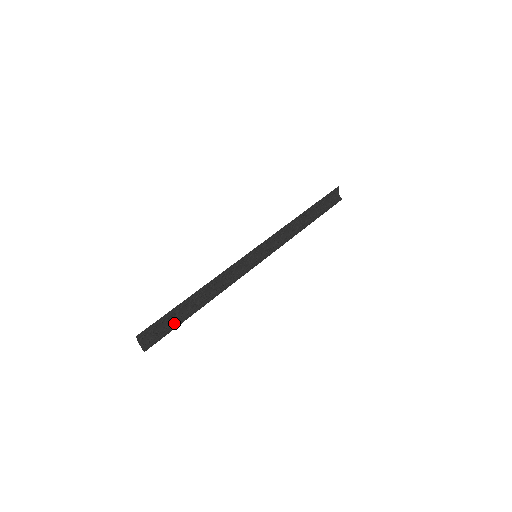
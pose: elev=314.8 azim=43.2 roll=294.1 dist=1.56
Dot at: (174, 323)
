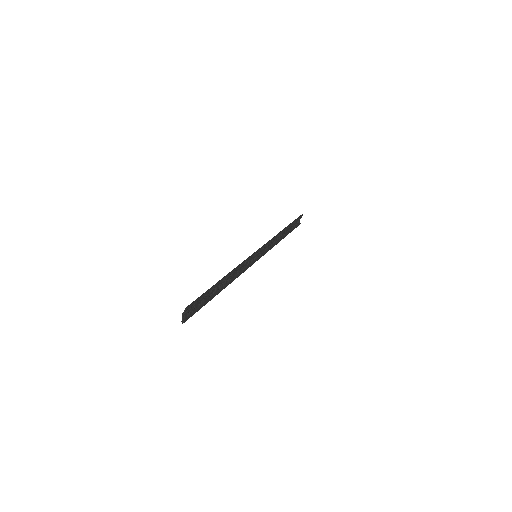
Dot at: (205, 301)
